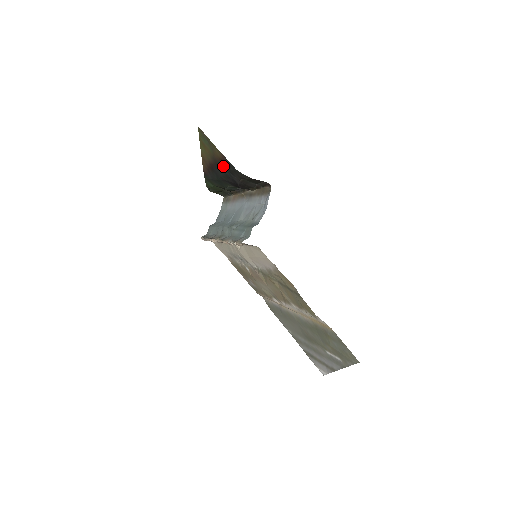
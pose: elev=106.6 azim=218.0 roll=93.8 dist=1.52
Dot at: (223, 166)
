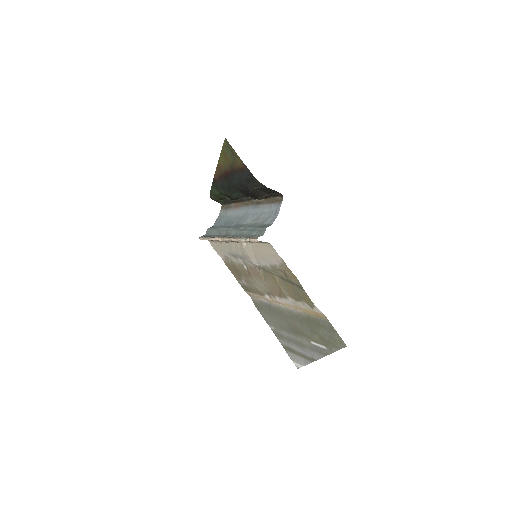
Dot at: (241, 175)
